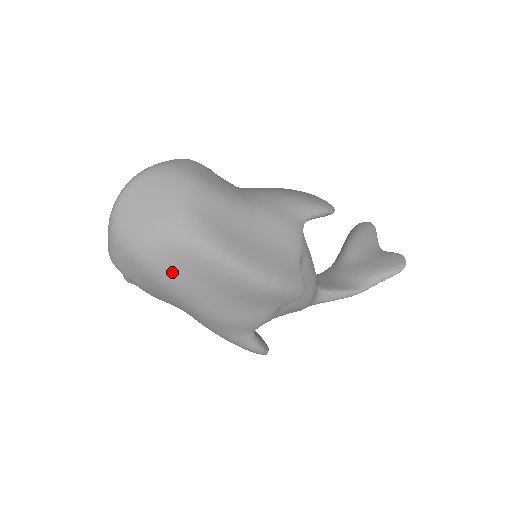
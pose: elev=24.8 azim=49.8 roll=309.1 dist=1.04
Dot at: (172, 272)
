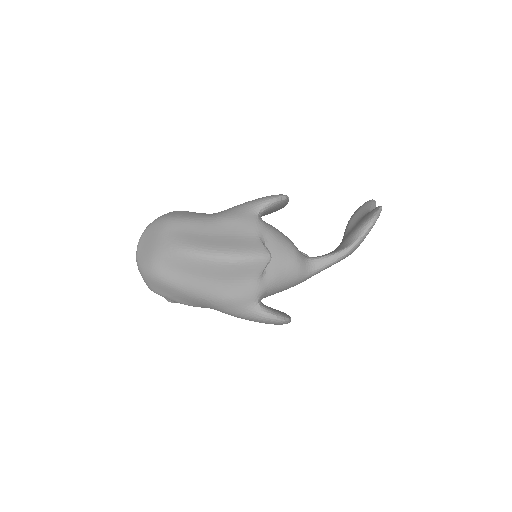
Dot at: (173, 276)
